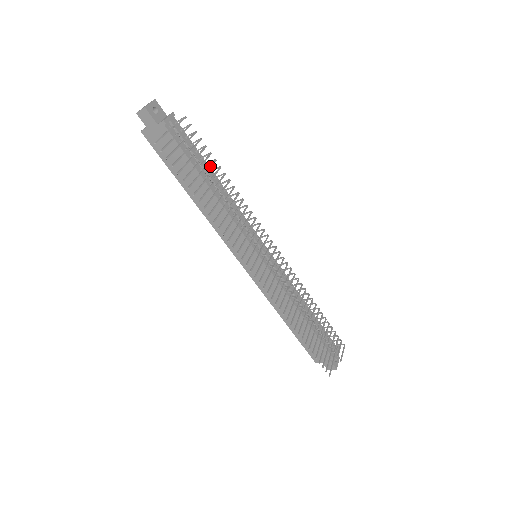
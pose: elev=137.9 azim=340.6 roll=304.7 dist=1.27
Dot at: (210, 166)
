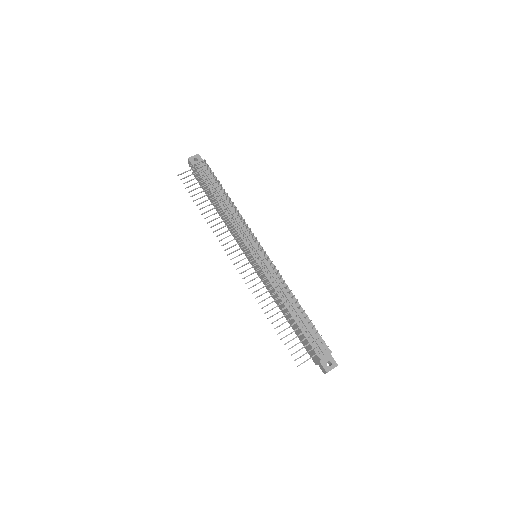
Dot at: (212, 188)
